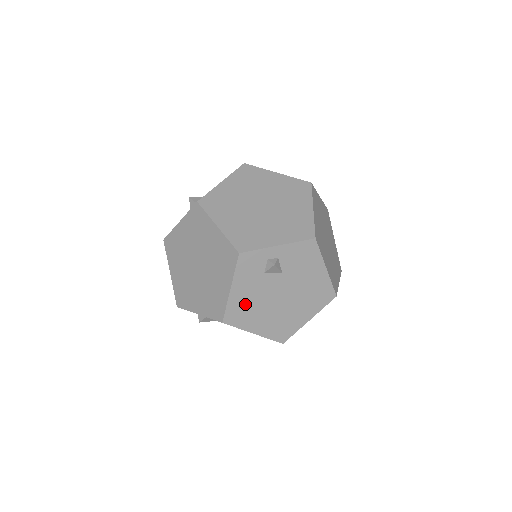
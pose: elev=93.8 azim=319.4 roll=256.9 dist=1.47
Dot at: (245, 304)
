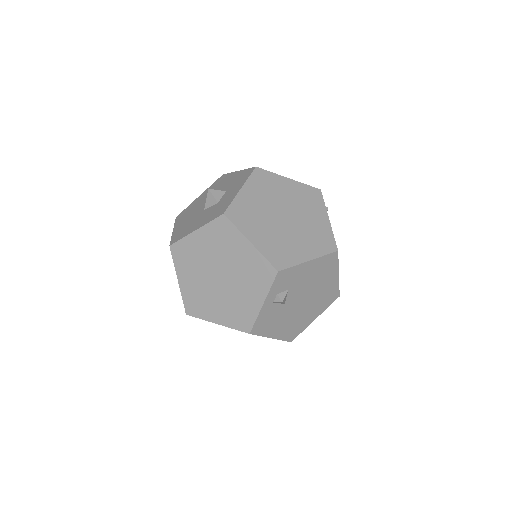
Dot at: occluded
